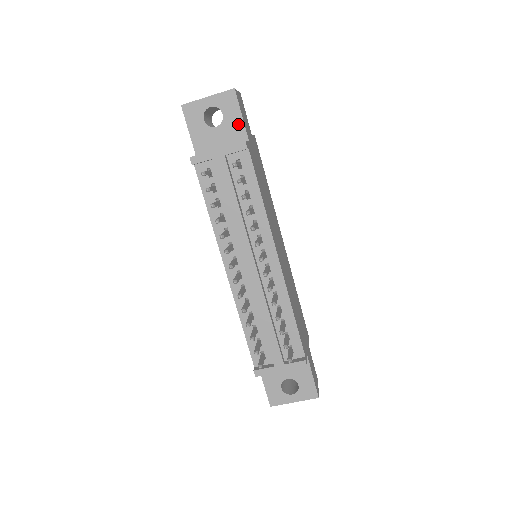
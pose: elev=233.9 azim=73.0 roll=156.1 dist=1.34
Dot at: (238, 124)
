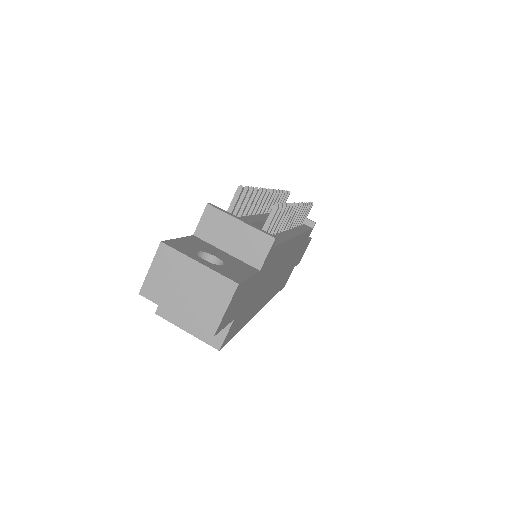
Dot at: occluded
